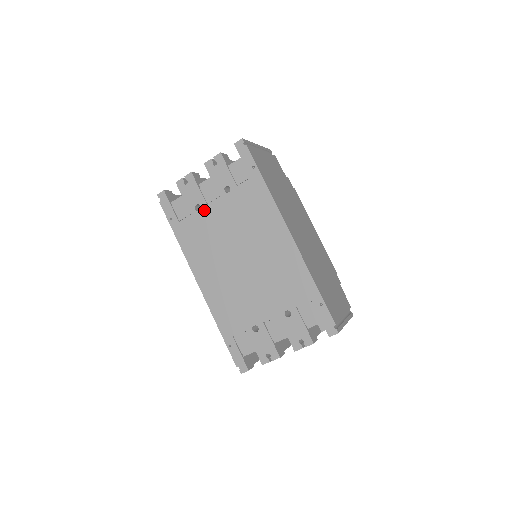
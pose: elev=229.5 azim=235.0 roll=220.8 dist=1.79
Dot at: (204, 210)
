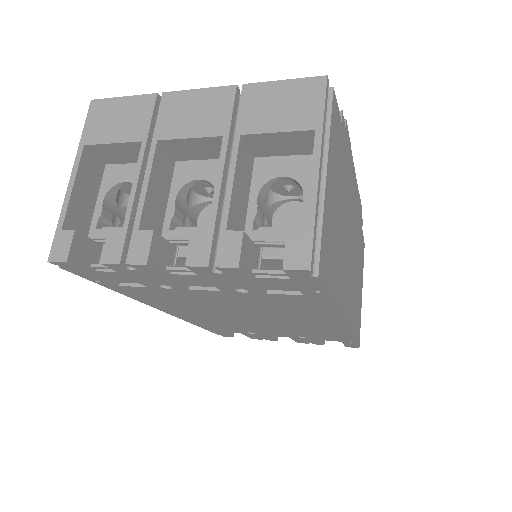
Dot at: (181, 291)
